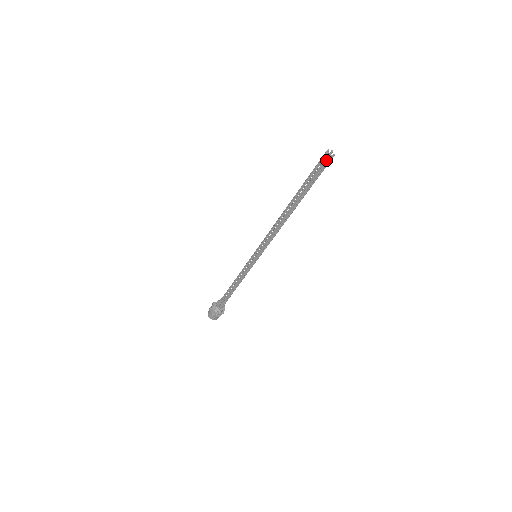
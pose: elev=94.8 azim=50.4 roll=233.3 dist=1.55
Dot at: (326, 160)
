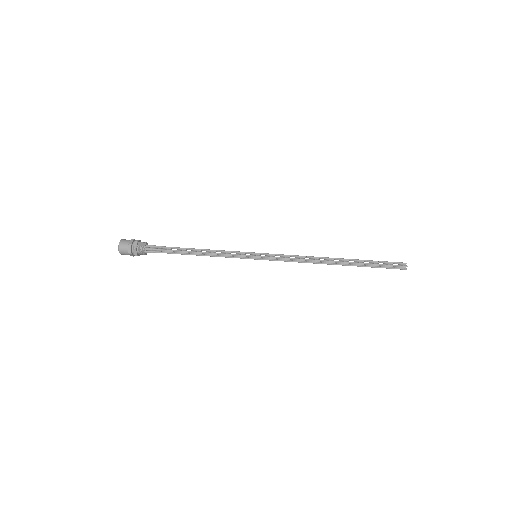
Dot at: (401, 268)
